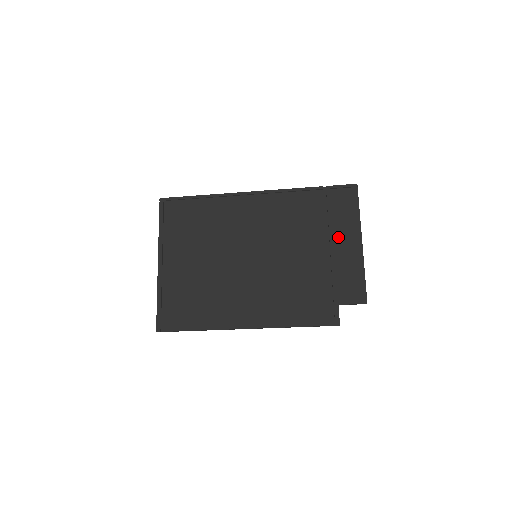
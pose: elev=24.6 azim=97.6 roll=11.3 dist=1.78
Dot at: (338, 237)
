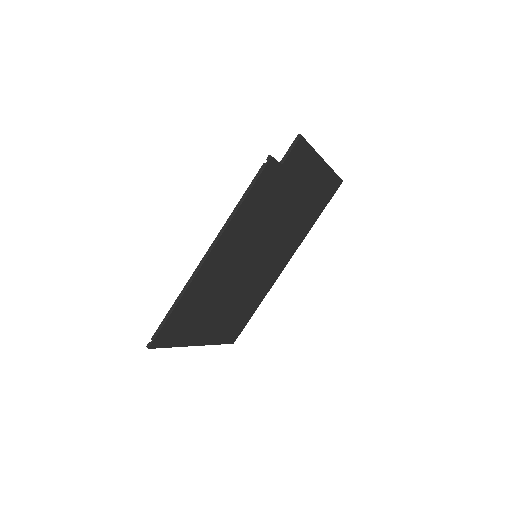
Dot at: occluded
